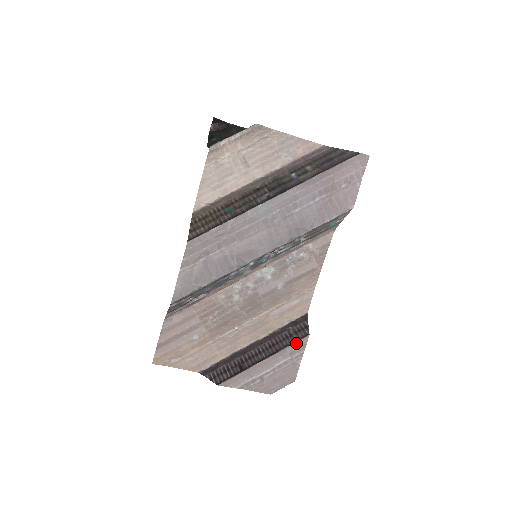
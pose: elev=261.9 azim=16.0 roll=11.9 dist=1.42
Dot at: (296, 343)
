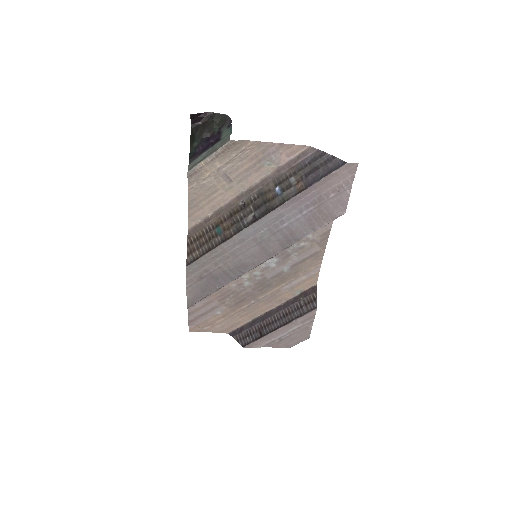
Dot at: (305, 315)
